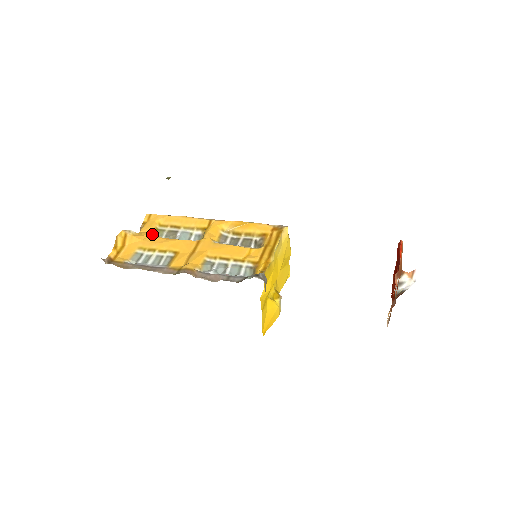
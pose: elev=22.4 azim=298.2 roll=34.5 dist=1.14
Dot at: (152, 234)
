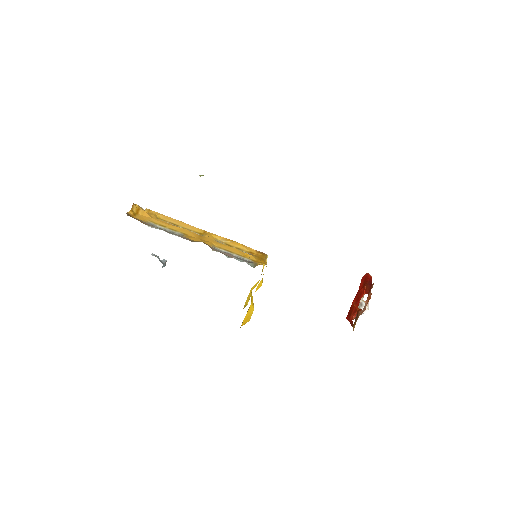
Dot at: occluded
